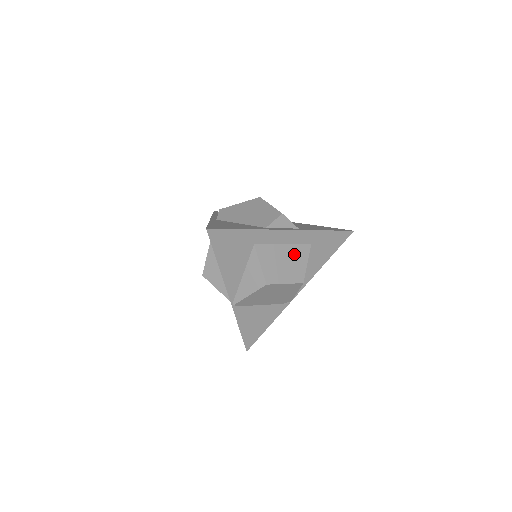
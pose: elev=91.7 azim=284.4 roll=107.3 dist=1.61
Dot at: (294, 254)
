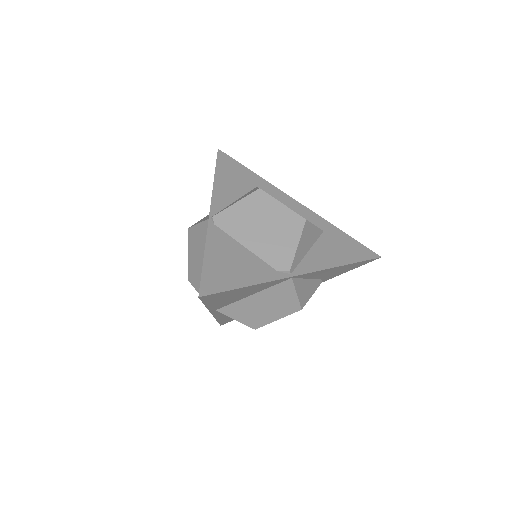
Dot at: occluded
